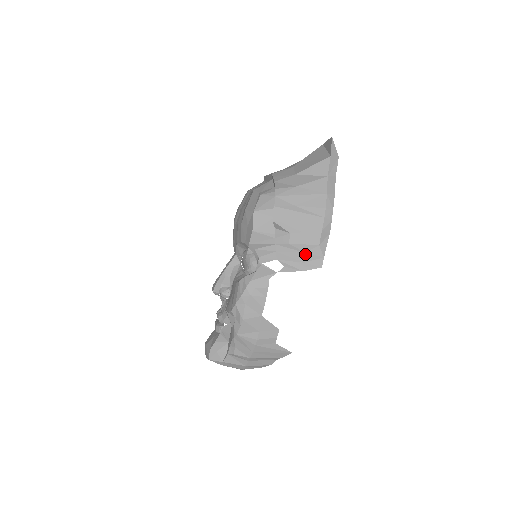
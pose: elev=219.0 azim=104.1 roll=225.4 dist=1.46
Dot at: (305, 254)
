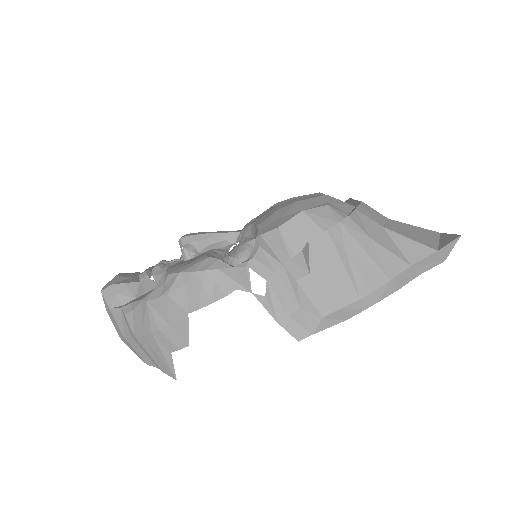
Dot at: (299, 309)
